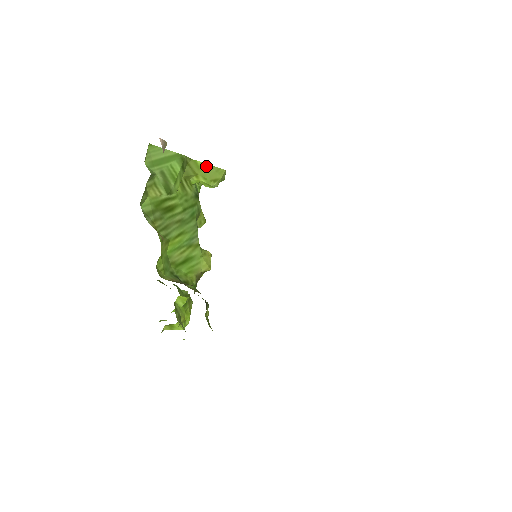
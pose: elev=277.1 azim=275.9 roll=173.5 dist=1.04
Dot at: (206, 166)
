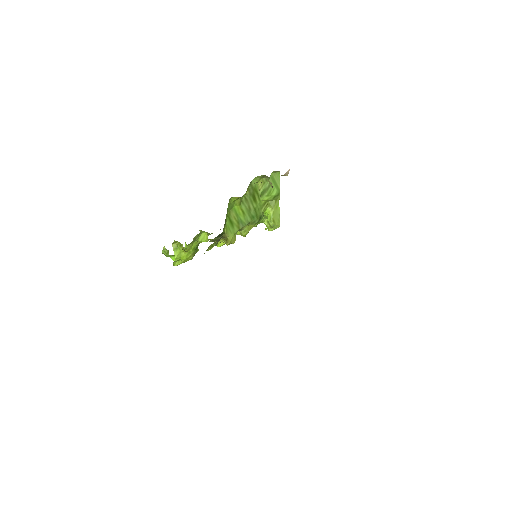
Dot at: (278, 212)
